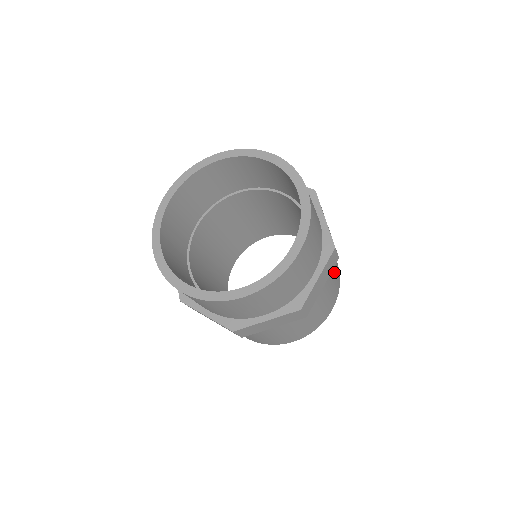
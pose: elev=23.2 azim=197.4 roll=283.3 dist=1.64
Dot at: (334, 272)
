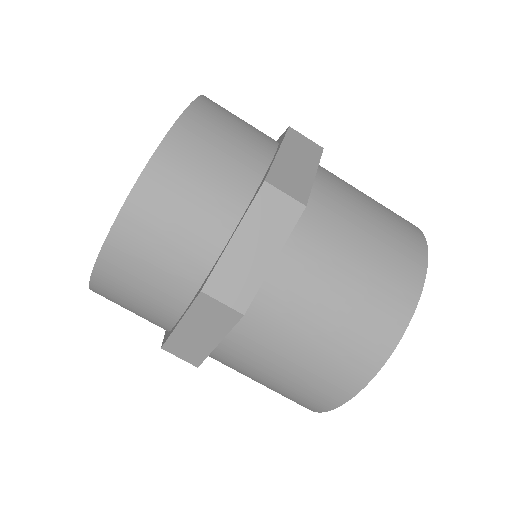
Dot at: (362, 252)
